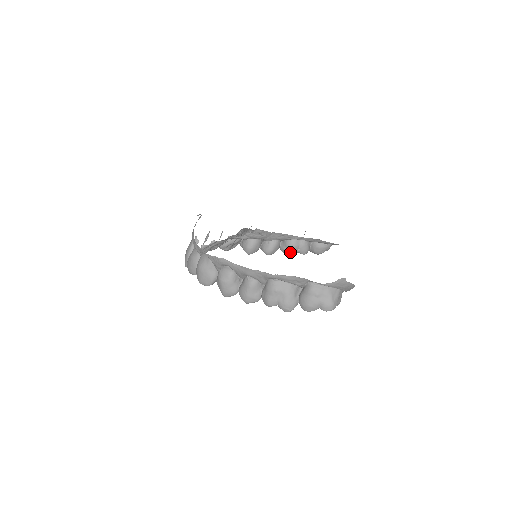
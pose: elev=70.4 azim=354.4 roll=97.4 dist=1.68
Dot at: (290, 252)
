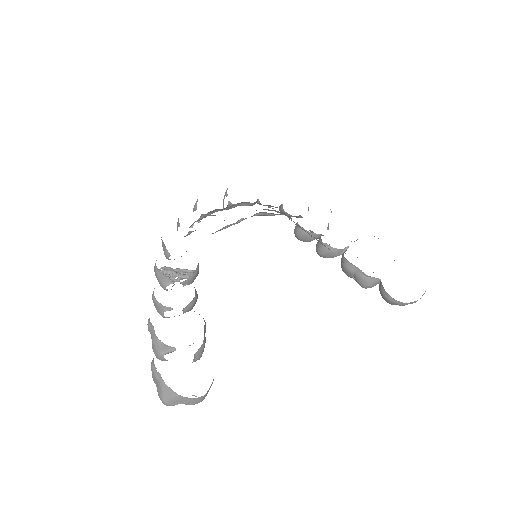
Dot at: occluded
